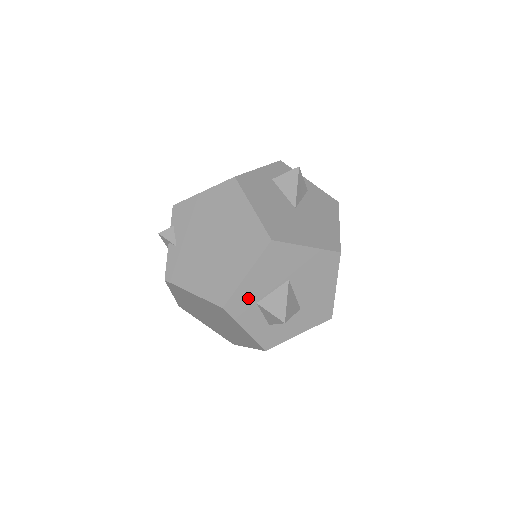
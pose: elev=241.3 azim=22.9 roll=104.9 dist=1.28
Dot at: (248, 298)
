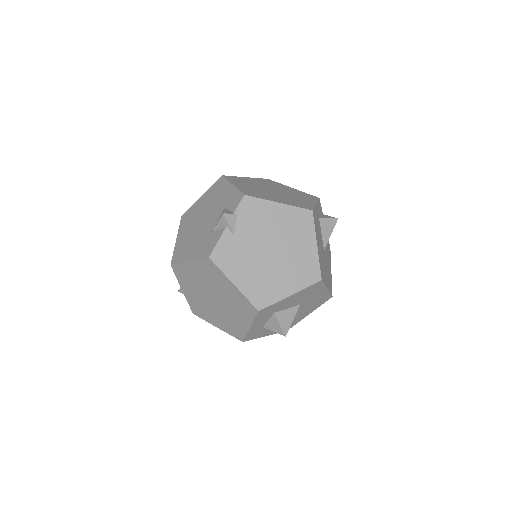
Dot at: (274, 309)
